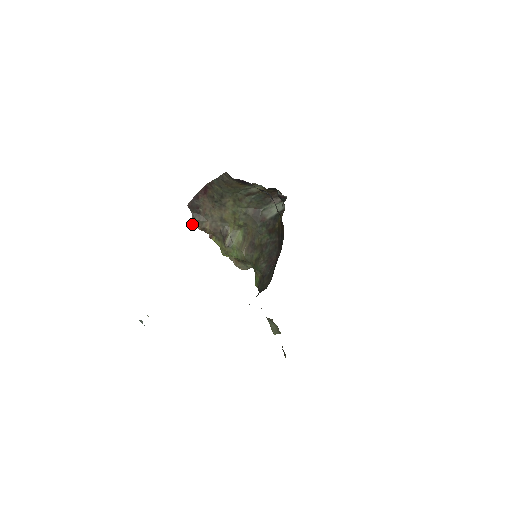
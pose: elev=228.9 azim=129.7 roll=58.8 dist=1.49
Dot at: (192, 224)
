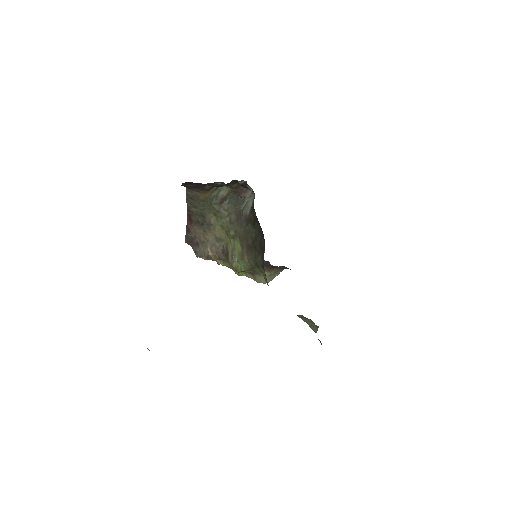
Dot at: occluded
